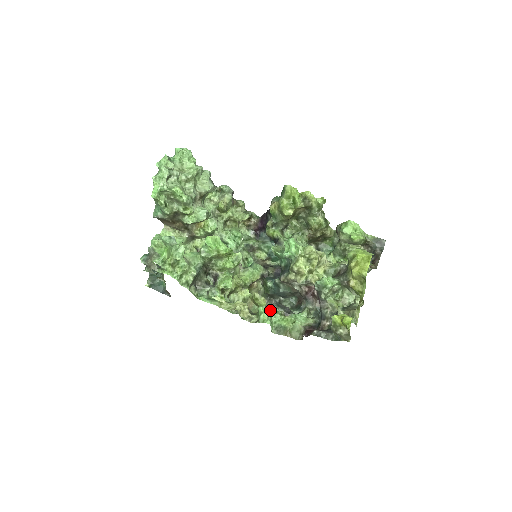
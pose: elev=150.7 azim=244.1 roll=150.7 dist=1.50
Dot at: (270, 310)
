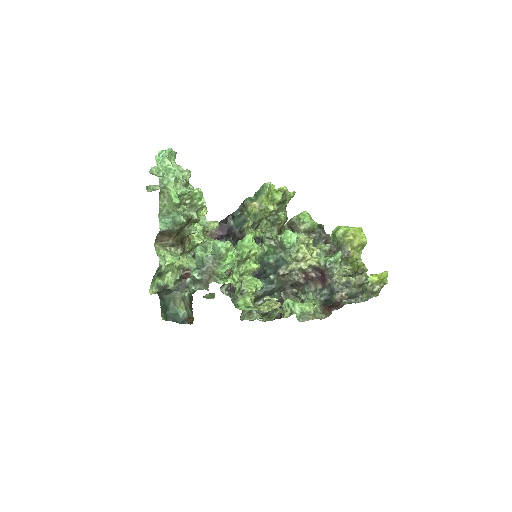
Dot at: (294, 301)
